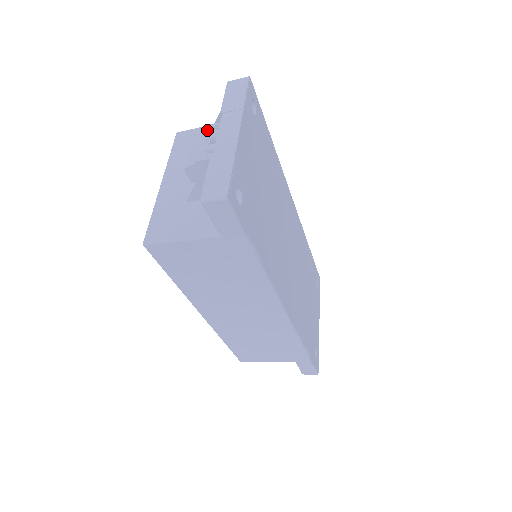
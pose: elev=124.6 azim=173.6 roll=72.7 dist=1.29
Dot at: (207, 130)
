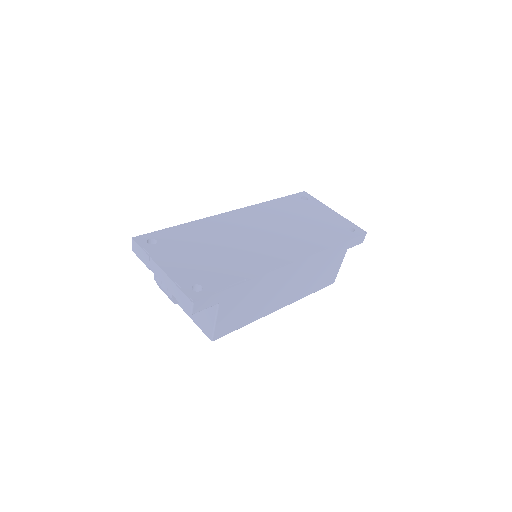
Dot at: (157, 280)
